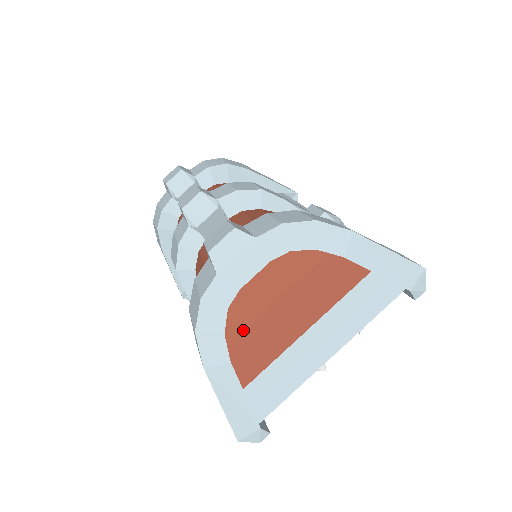
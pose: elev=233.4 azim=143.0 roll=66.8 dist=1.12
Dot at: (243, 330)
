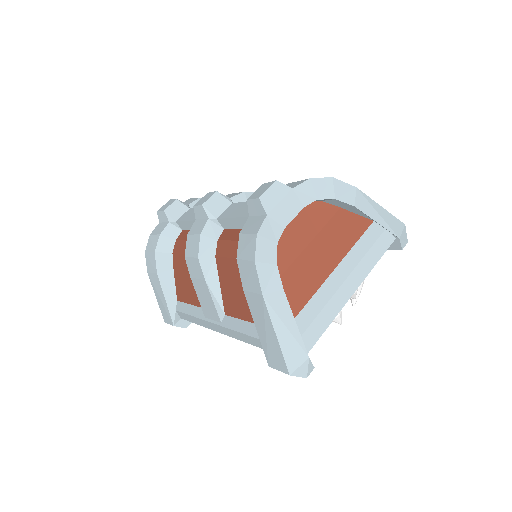
Dot at: (285, 270)
